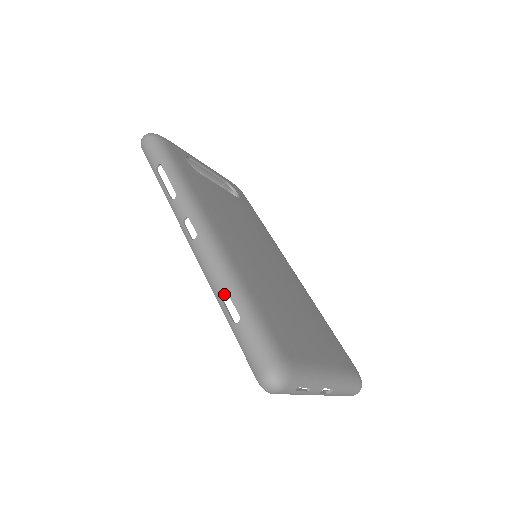
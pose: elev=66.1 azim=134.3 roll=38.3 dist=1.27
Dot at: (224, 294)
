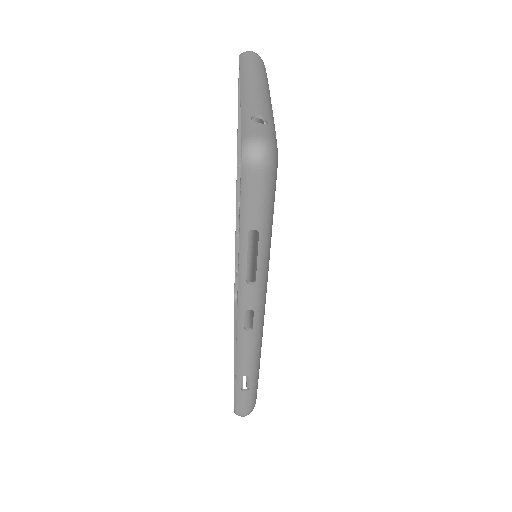
Dot at: (247, 375)
